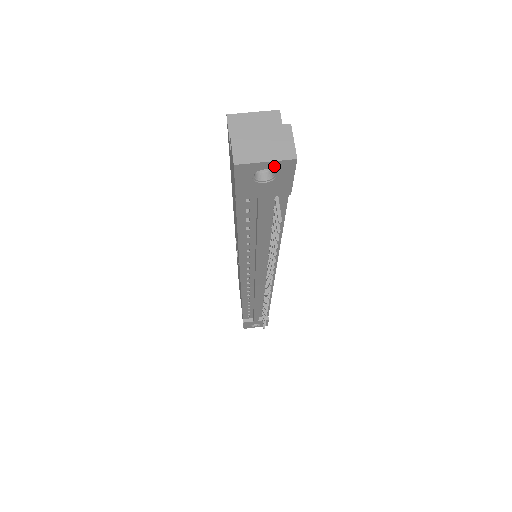
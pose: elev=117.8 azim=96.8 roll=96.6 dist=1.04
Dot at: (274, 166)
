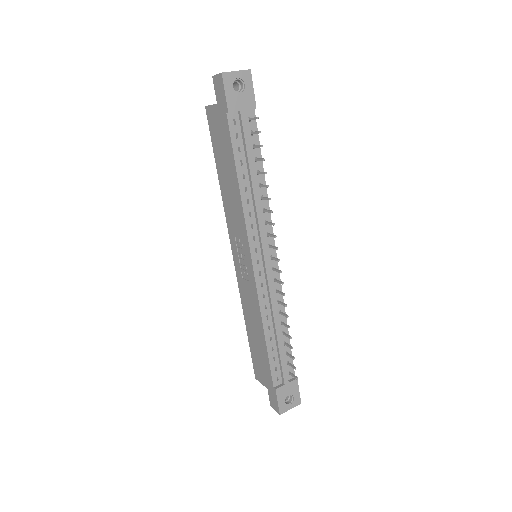
Dot at: (241, 76)
